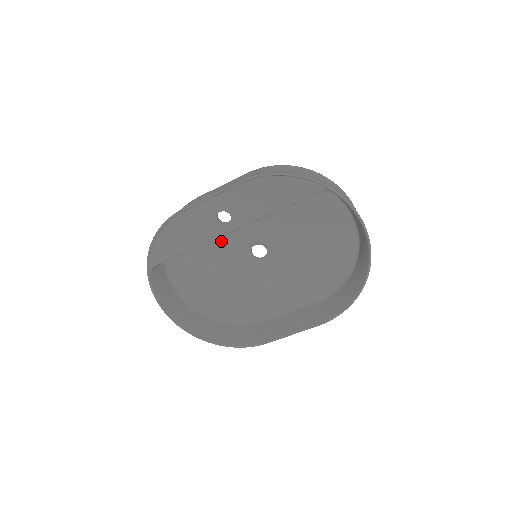
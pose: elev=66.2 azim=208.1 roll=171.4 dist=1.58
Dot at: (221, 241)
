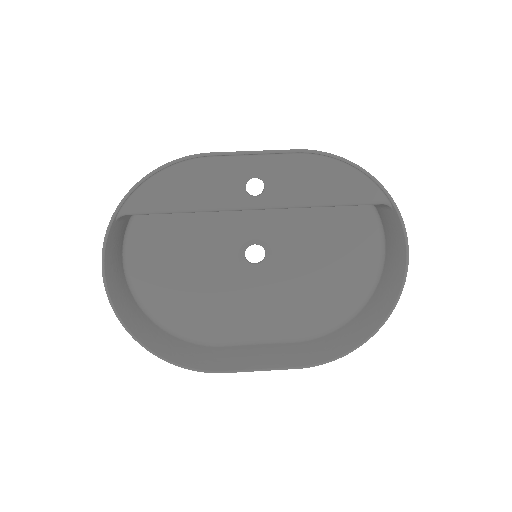
Dot at: (219, 222)
